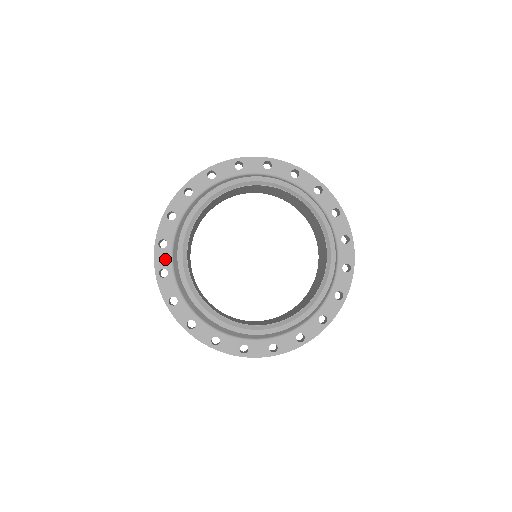
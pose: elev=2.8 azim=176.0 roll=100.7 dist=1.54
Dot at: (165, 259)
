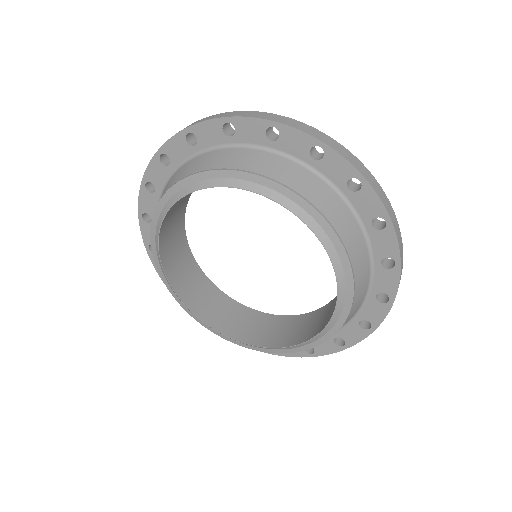
Dot at: occluded
